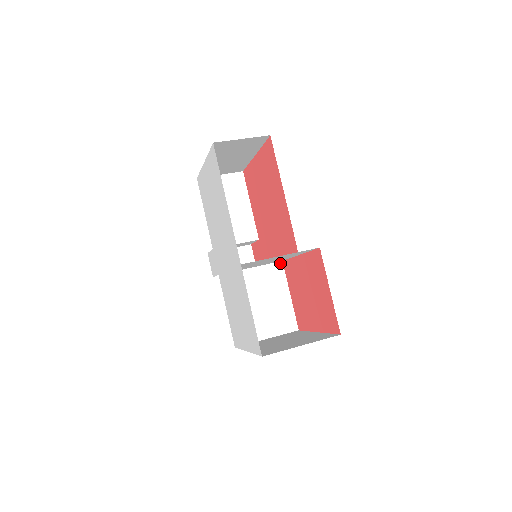
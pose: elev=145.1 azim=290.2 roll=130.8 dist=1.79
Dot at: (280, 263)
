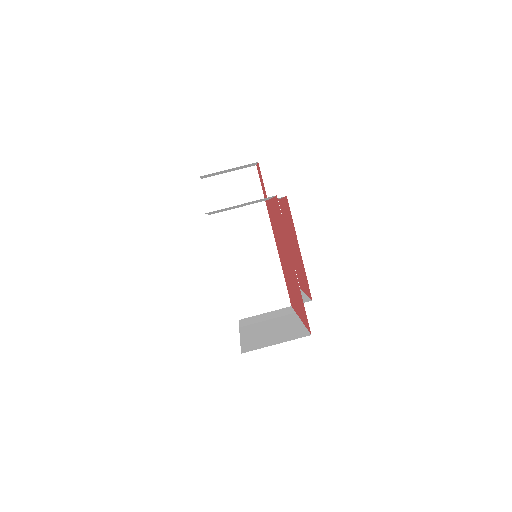
Dot at: occluded
